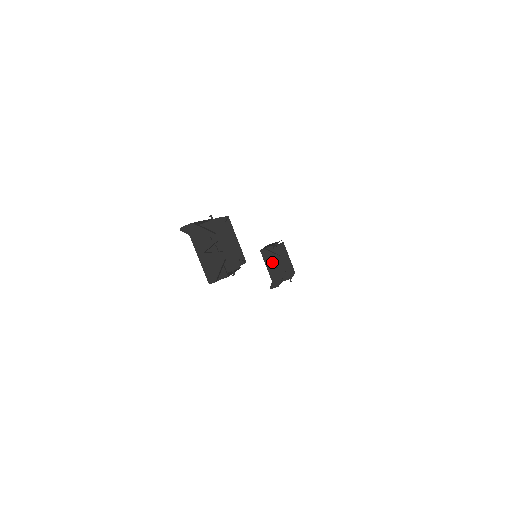
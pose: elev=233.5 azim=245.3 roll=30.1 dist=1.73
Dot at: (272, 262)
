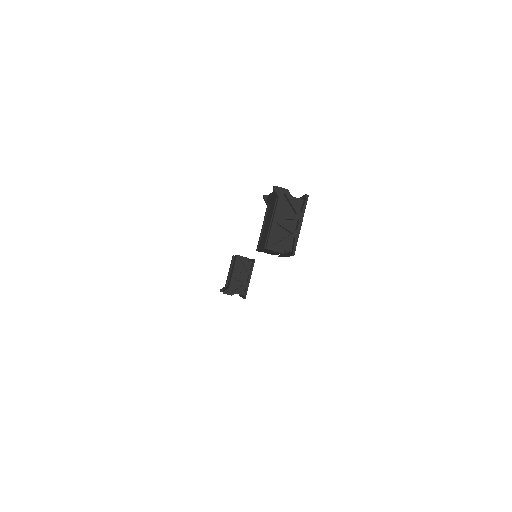
Dot at: (239, 272)
